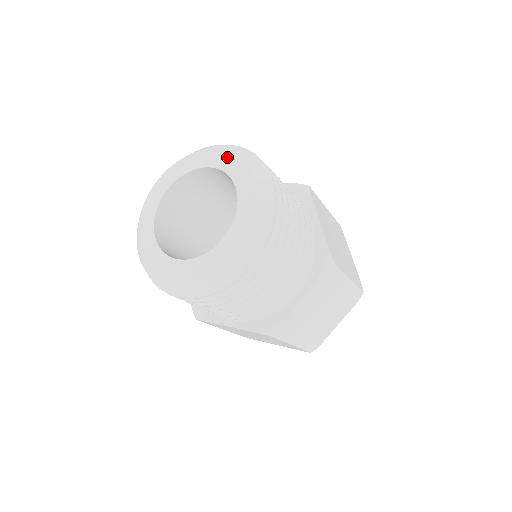
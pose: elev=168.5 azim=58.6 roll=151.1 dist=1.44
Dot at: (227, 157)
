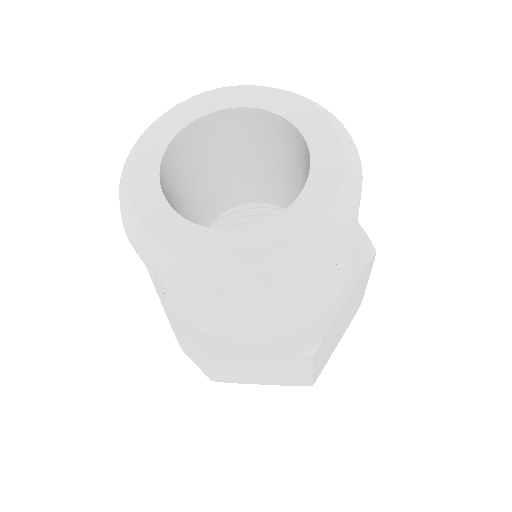
Dot at: (270, 94)
